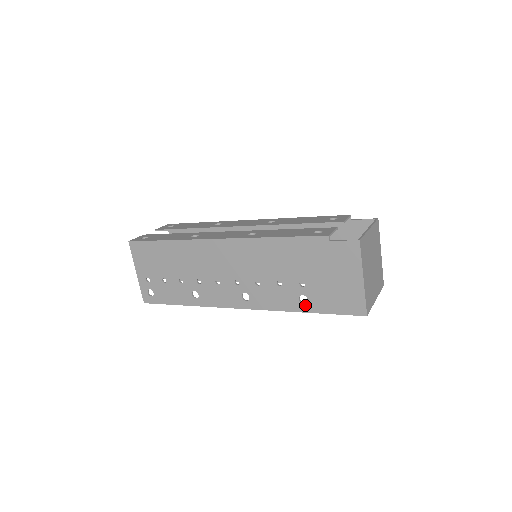
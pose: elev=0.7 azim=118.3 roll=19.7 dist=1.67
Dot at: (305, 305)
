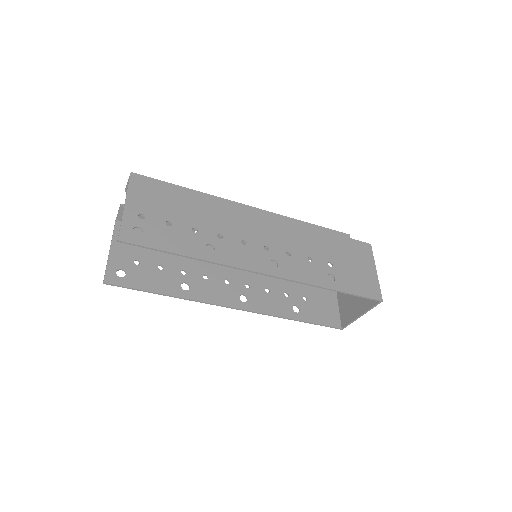
Dot at: (333, 283)
